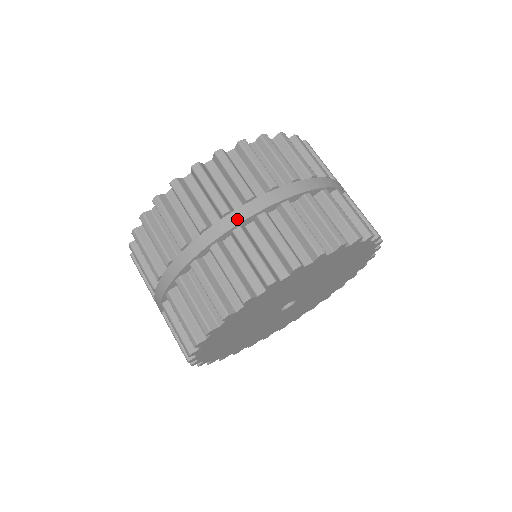
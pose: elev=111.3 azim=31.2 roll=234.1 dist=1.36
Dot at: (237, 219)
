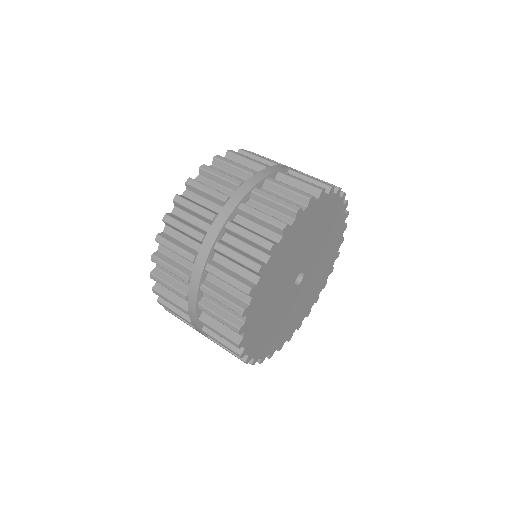
Dot at: occluded
